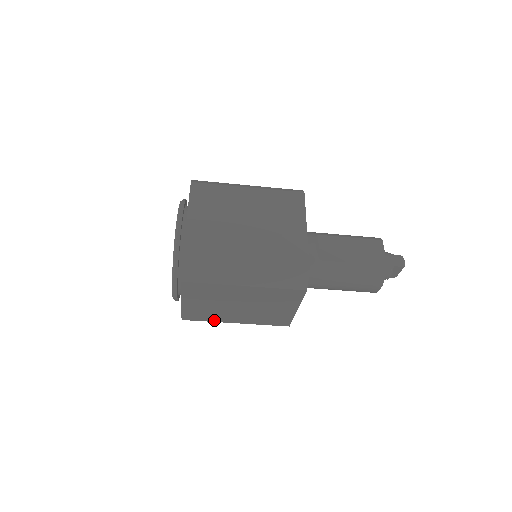
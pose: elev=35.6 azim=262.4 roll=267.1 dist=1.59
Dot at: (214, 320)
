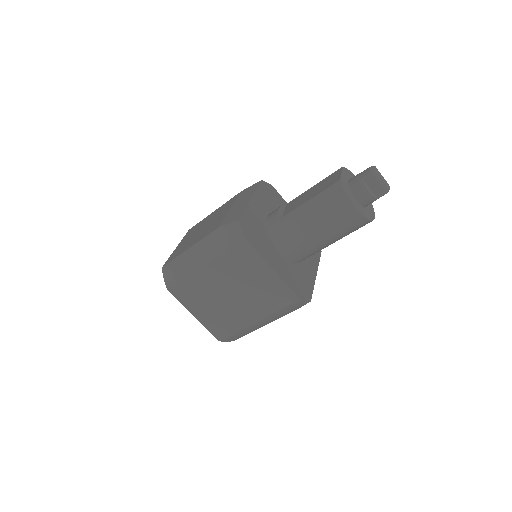
Dot at: (239, 327)
